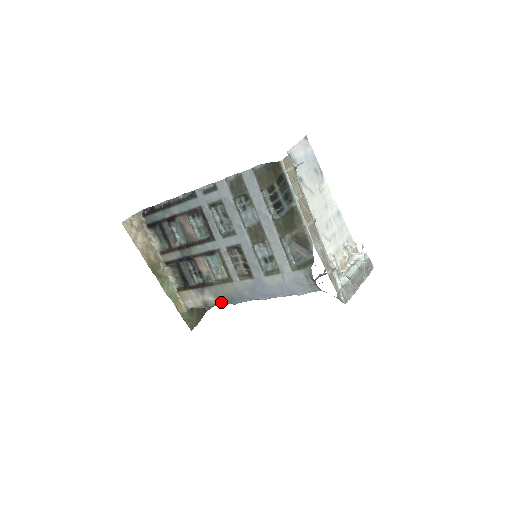
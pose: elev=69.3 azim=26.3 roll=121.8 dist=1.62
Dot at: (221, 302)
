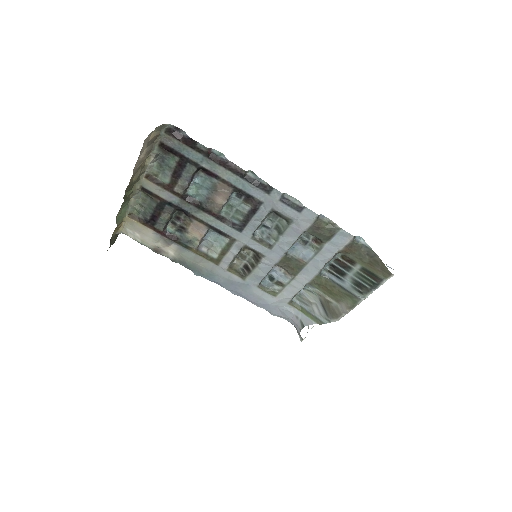
Dot at: (181, 263)
